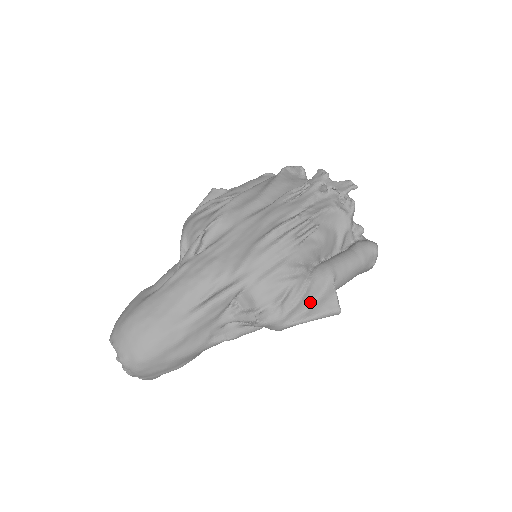
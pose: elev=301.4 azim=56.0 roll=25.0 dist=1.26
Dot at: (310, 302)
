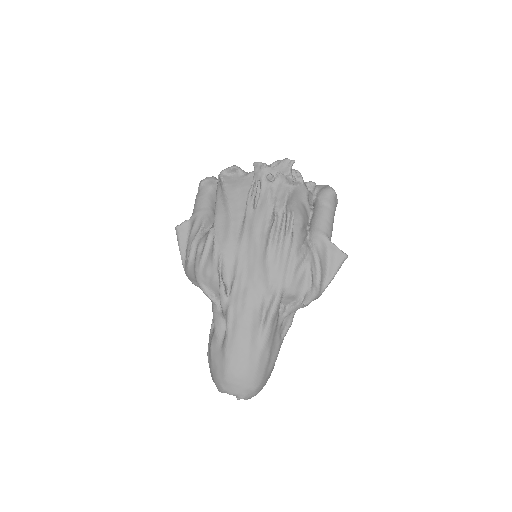
Dot at: (325, 266)
